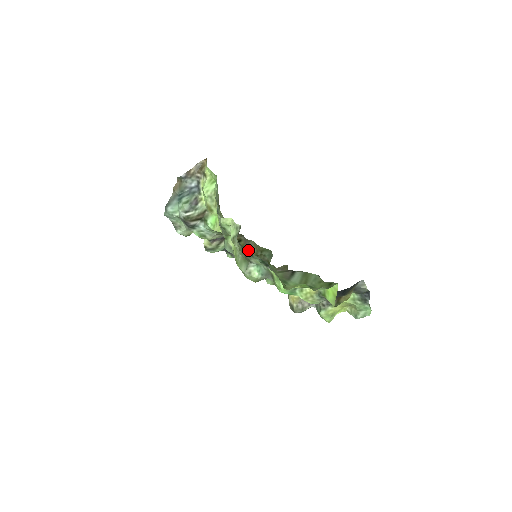
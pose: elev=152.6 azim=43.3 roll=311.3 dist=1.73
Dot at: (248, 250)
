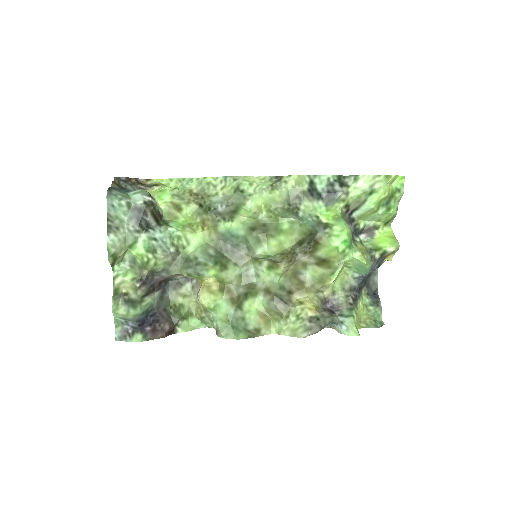
Dot at: (198, 299)
